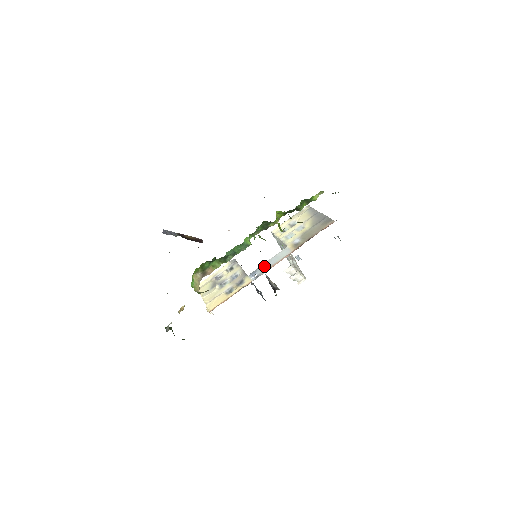
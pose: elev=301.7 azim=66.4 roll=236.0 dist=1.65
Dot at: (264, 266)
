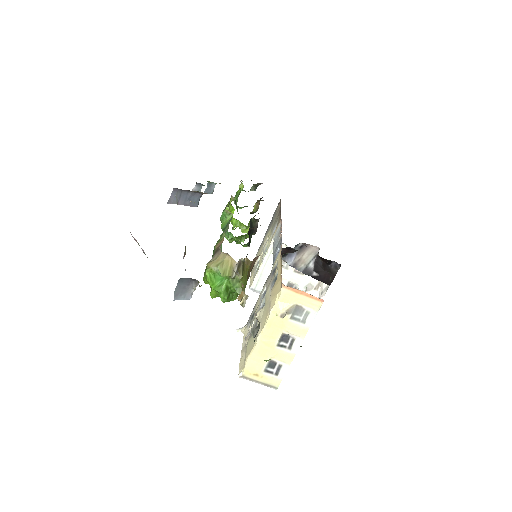
Dot at: (275, 250)
